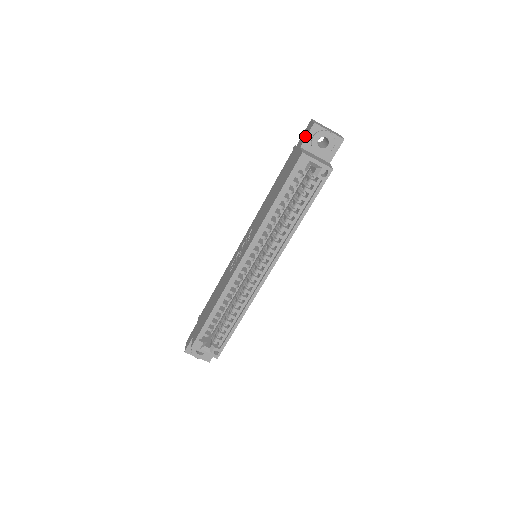
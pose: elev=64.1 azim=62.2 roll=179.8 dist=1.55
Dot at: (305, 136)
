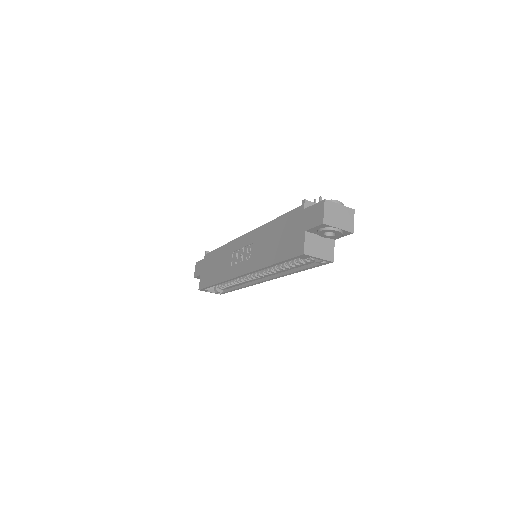
Dot at: (312, 223)
